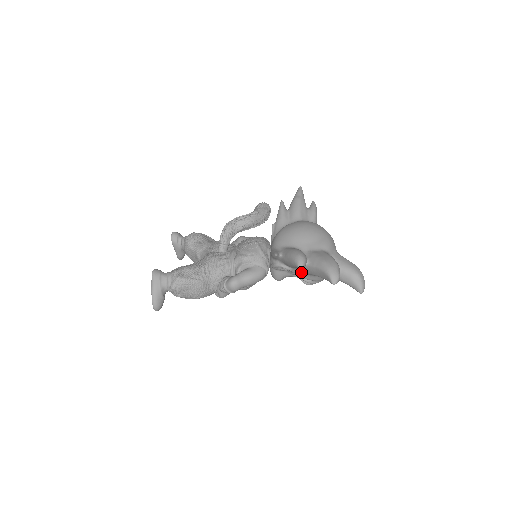
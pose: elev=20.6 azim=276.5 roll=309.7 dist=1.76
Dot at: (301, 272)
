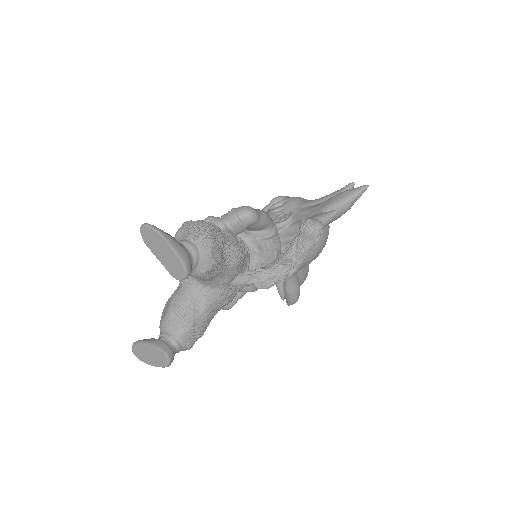
Dot at: occluded
